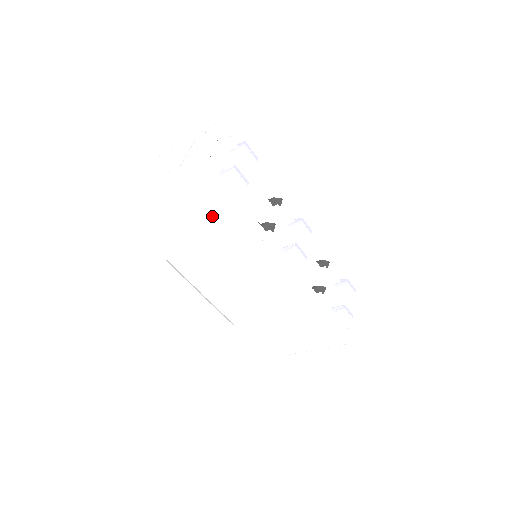
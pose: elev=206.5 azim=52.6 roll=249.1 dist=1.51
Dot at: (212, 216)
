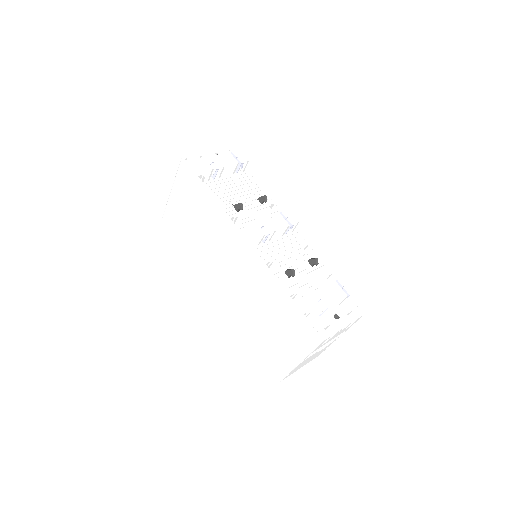
Dot at: (198, 199)
